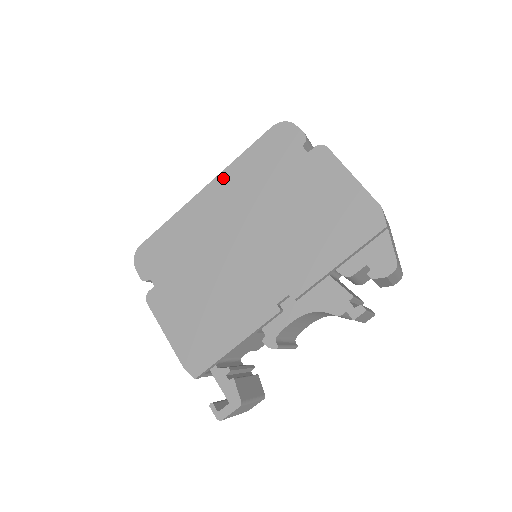
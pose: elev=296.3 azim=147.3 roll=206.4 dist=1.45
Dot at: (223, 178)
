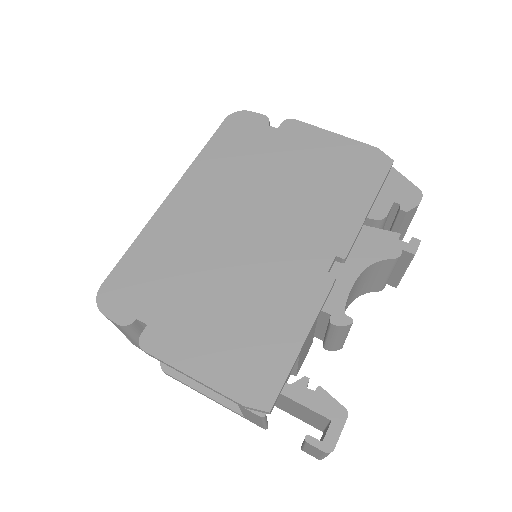
Dot at: (191, 177)
